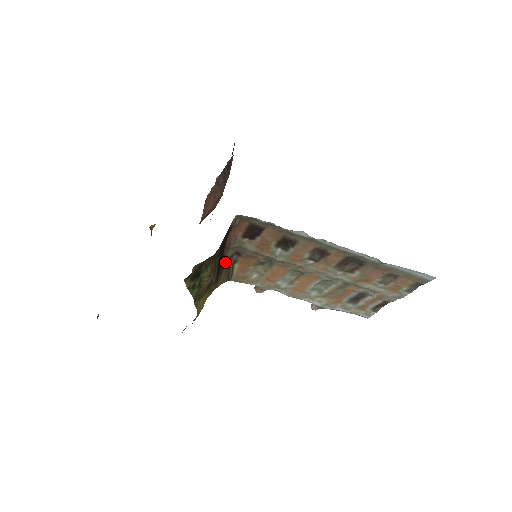
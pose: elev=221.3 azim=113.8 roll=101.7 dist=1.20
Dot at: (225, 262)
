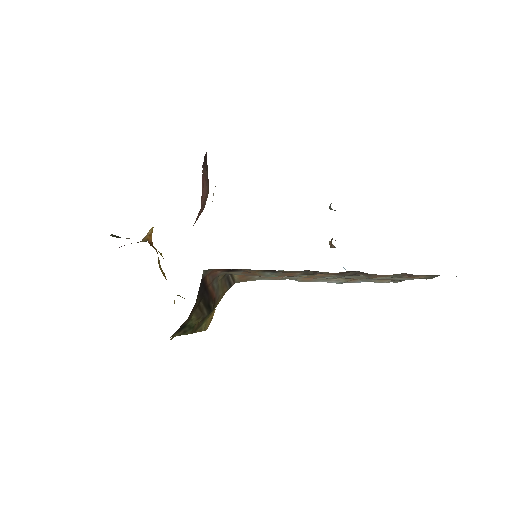
Dot at: (218, 284)
